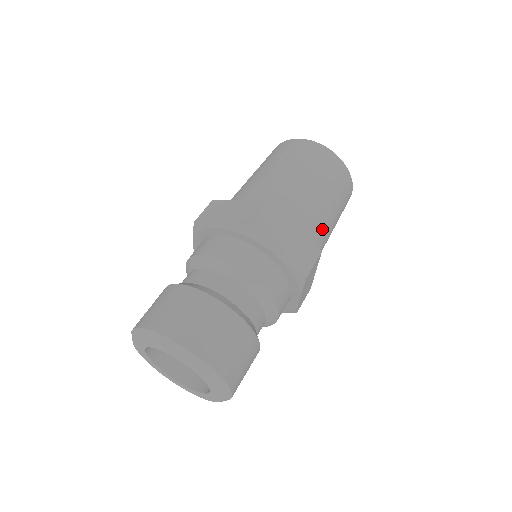
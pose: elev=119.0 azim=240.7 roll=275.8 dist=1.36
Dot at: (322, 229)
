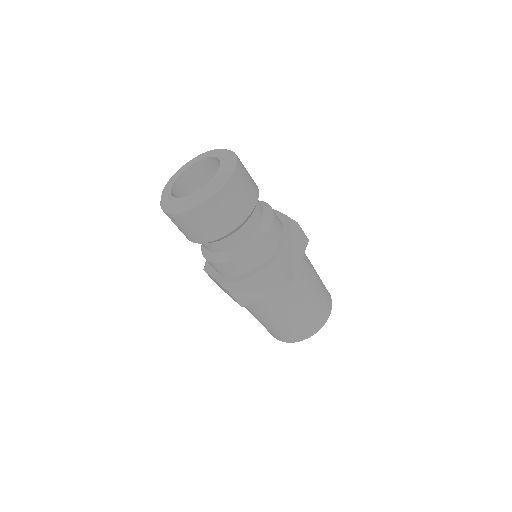
Dot at: (295, 295)
